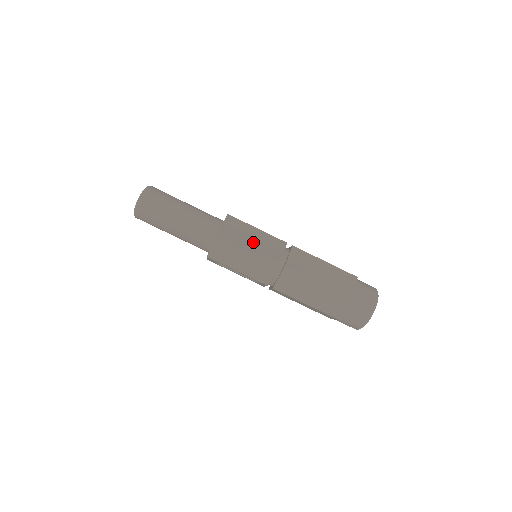
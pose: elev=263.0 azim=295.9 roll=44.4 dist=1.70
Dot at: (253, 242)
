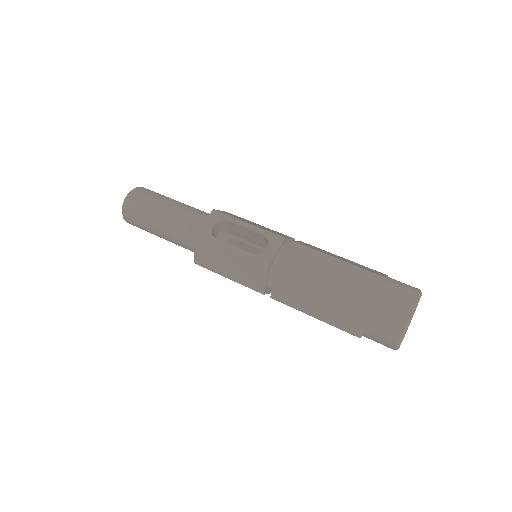
Dot at: occluded
